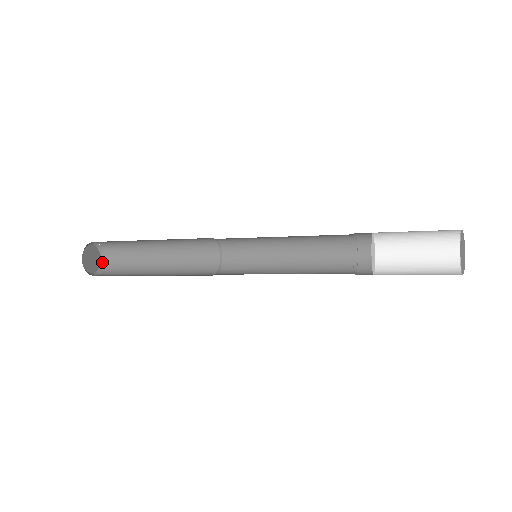
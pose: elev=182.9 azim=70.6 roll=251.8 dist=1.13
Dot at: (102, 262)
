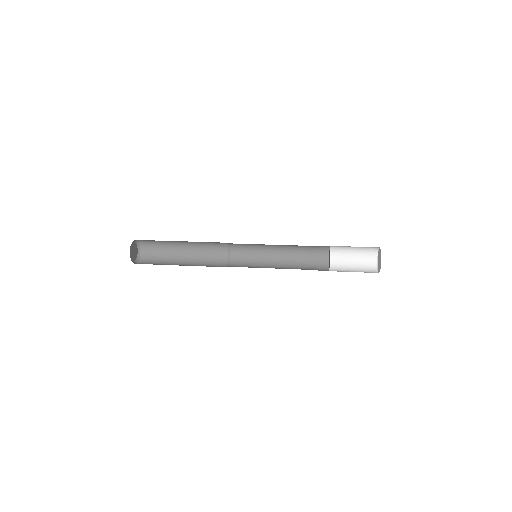
Dot at: (138, 254)
